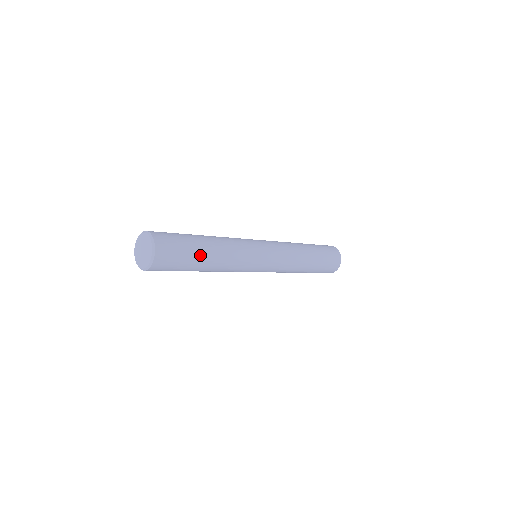
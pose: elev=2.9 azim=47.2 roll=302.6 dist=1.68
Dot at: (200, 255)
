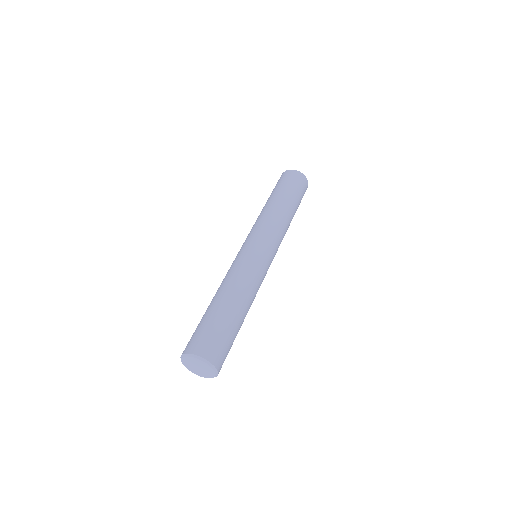
Dot at: (238, 331)
